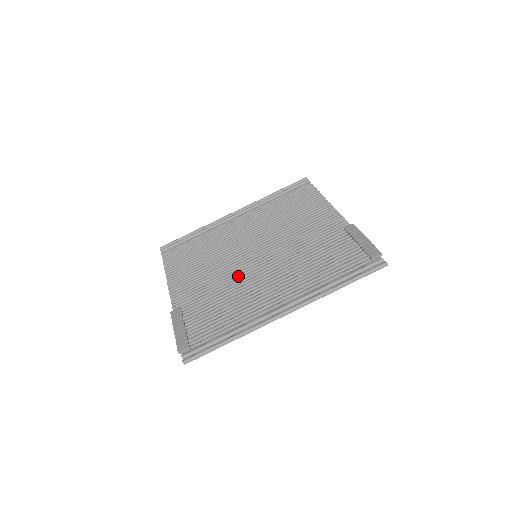
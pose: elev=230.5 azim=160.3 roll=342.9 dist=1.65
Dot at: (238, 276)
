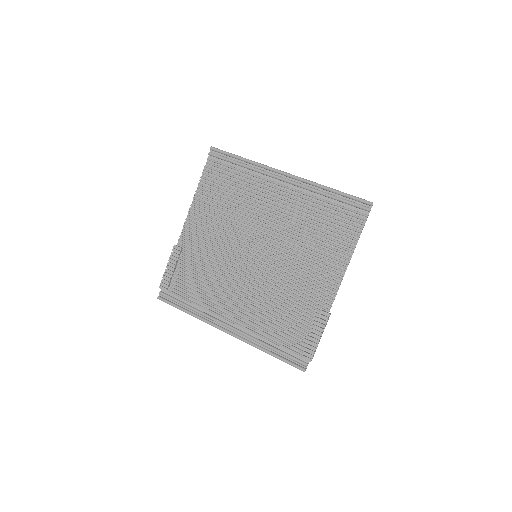
Dot at: (230, 263)
